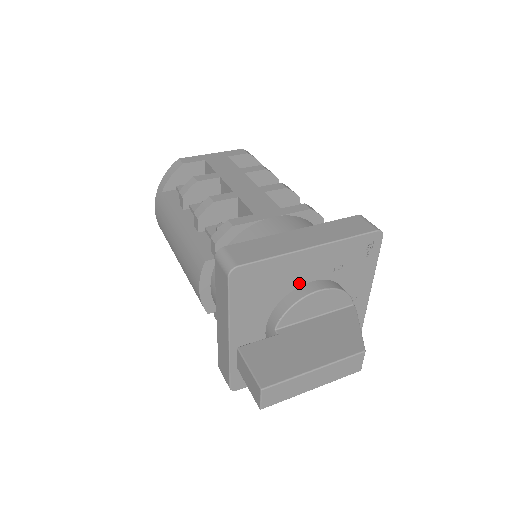
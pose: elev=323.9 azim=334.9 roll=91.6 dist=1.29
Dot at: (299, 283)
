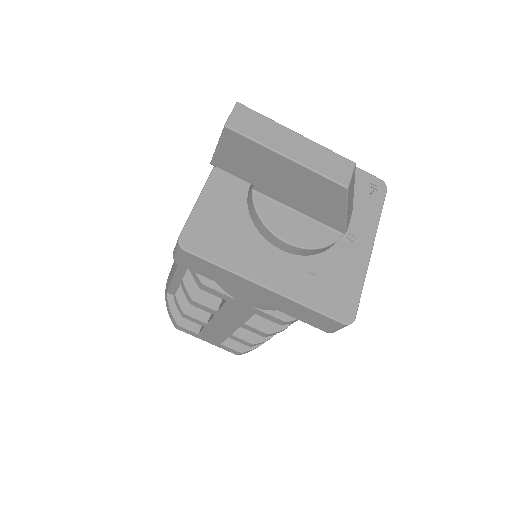
Dot at: occluded
